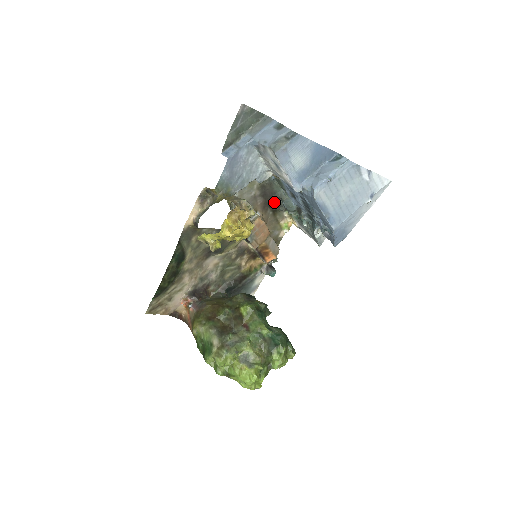
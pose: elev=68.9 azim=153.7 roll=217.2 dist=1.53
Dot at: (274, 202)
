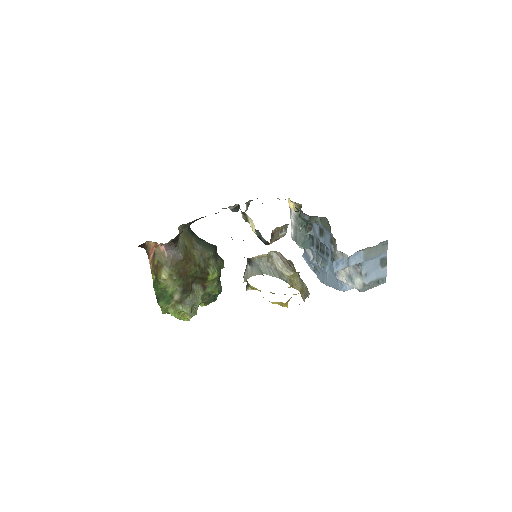
Dot at: (302, 212)
